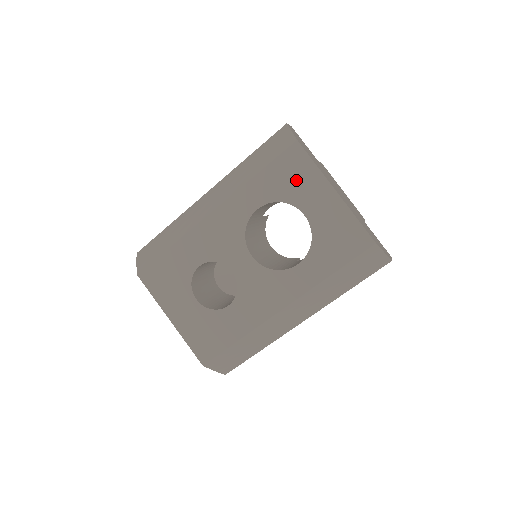
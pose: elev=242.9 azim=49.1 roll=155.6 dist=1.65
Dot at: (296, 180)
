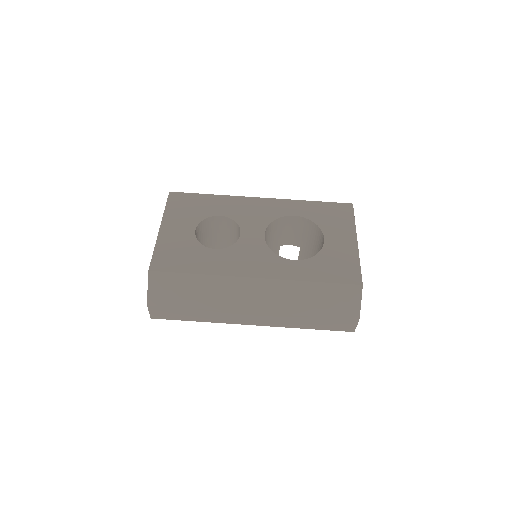
Dot at: (335, 219)
